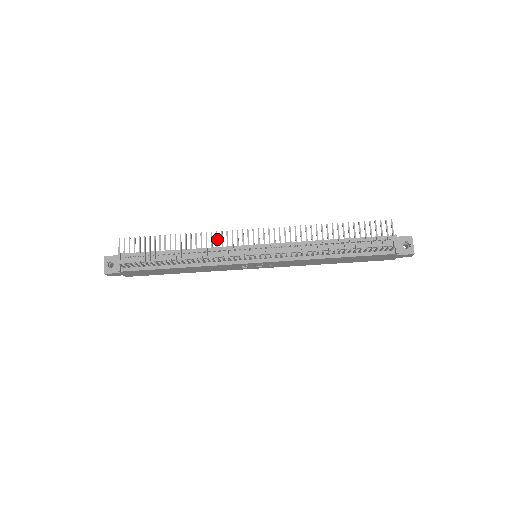
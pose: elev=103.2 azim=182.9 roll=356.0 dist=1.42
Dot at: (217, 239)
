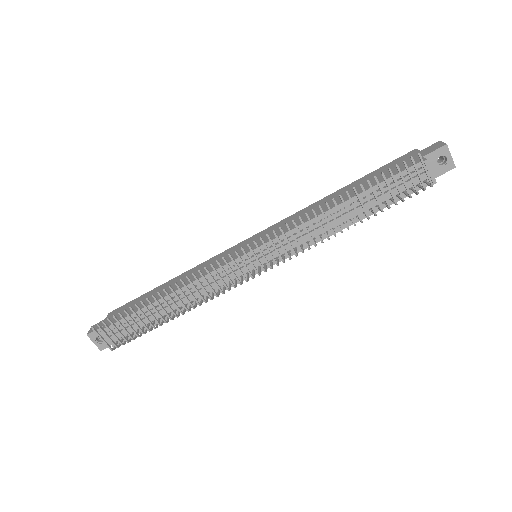
Dot at: (205, 279)
